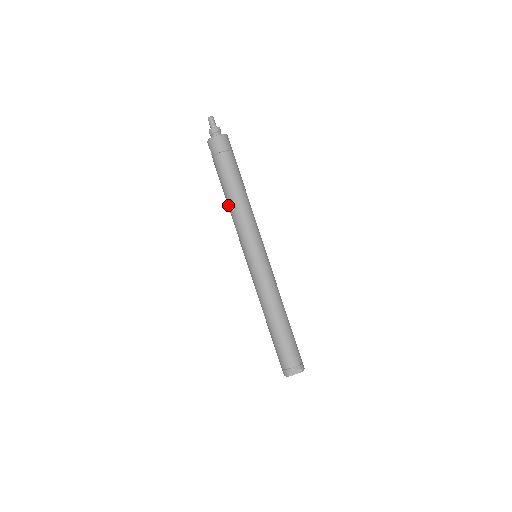
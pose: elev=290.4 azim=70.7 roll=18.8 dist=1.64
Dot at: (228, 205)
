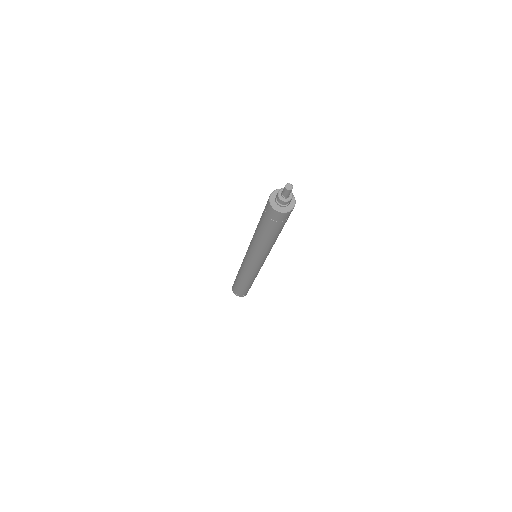
Dot at: occluded
